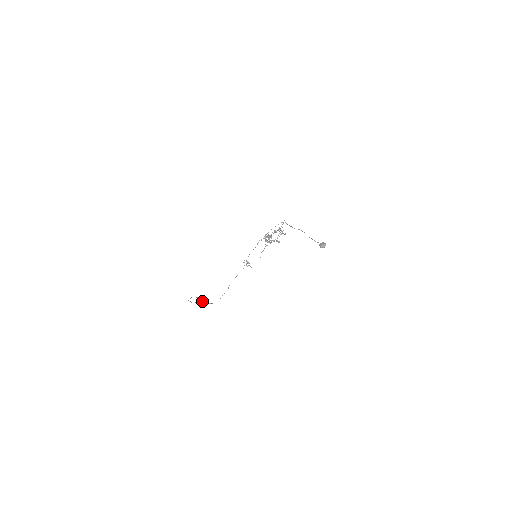
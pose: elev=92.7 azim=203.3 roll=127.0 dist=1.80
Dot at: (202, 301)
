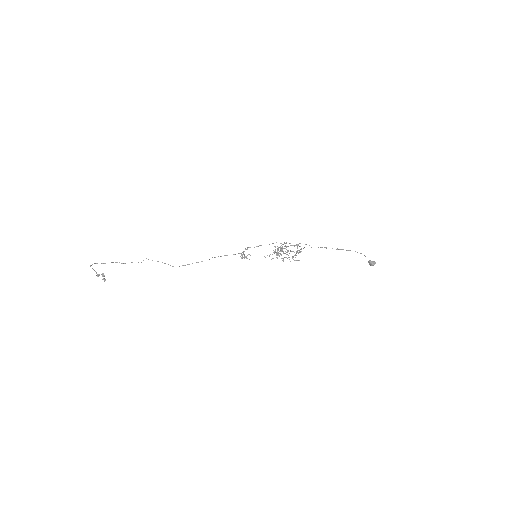
Dot at: occluded
